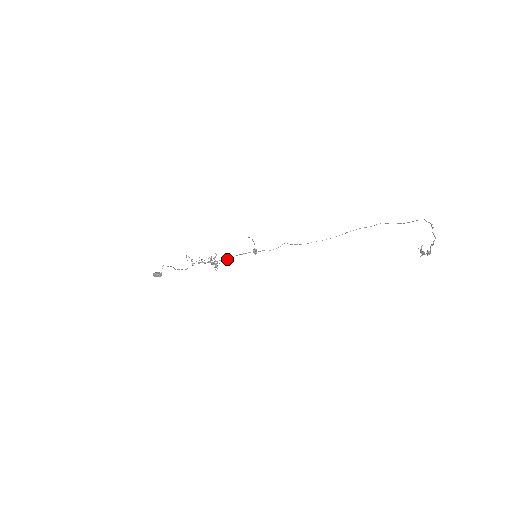
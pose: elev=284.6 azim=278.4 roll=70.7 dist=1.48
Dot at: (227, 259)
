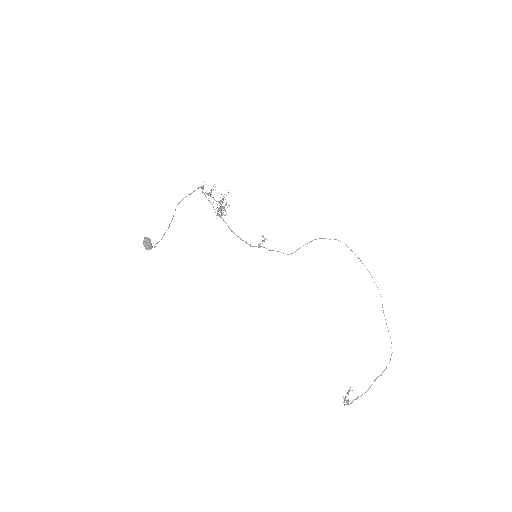
Dot at: (232, 231)
